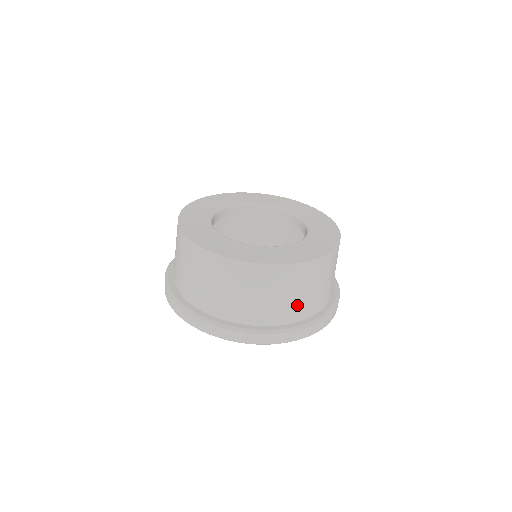
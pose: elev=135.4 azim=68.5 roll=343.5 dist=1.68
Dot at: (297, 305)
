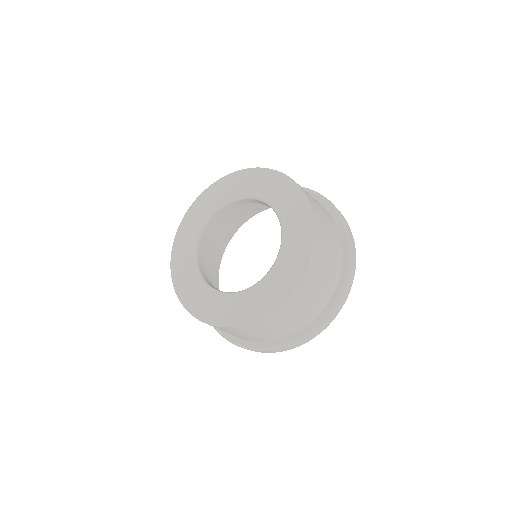
Dot at: occluded
